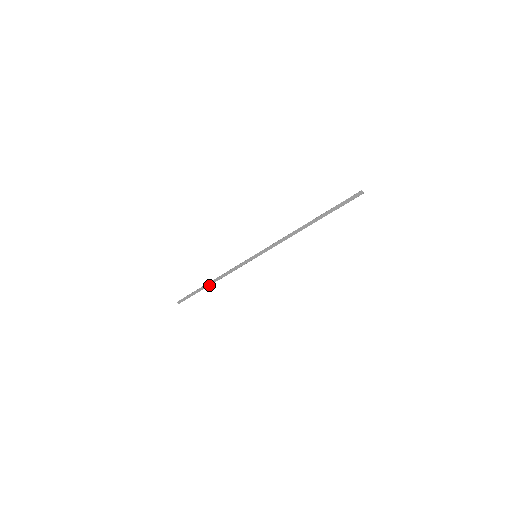
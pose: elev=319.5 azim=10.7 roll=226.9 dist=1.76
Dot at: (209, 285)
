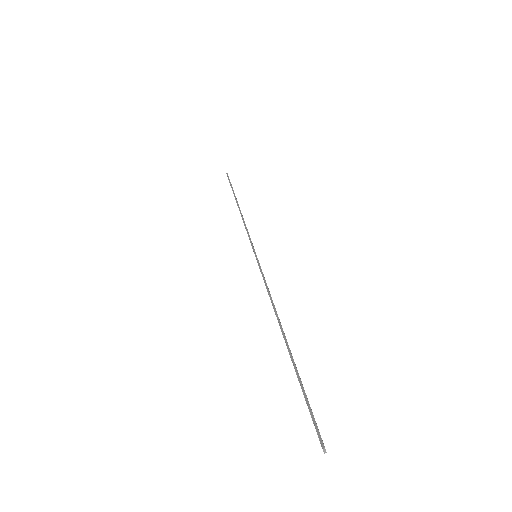
Dot at: occluded
